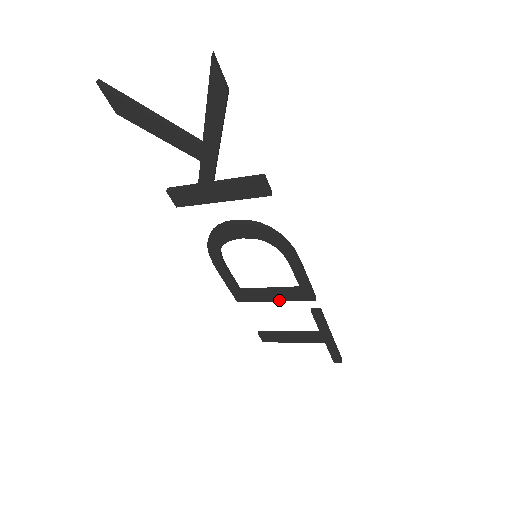
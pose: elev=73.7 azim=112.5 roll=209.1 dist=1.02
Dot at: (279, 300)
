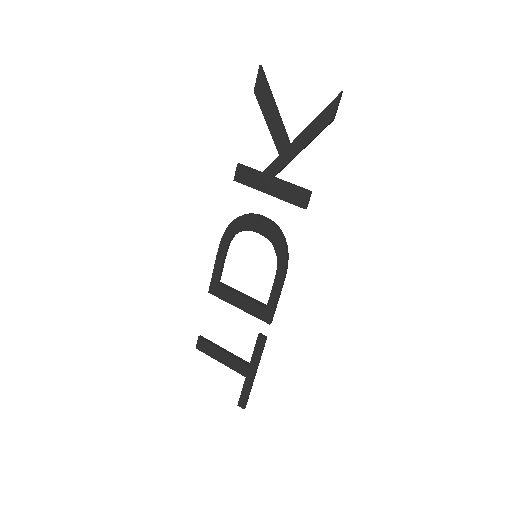
Dot at: (242, 308)
